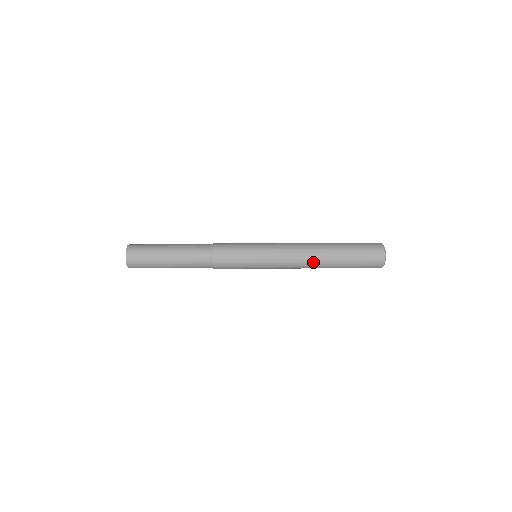
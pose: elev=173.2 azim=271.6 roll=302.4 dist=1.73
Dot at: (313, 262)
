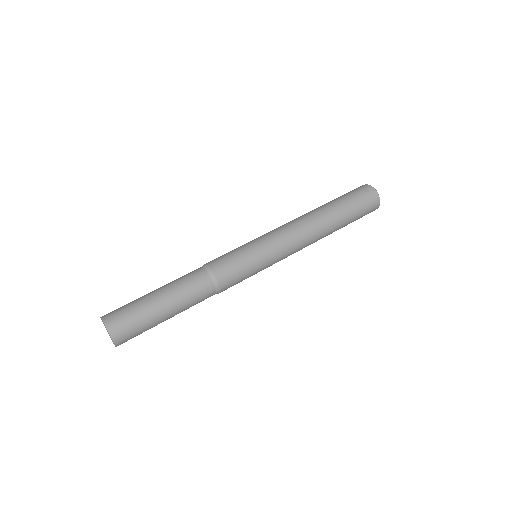
Dot at: occluded
